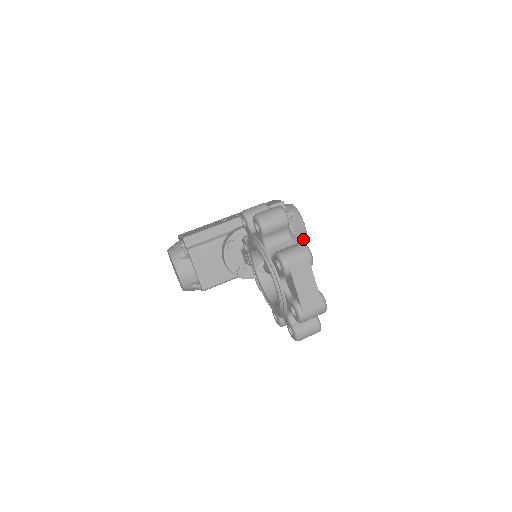
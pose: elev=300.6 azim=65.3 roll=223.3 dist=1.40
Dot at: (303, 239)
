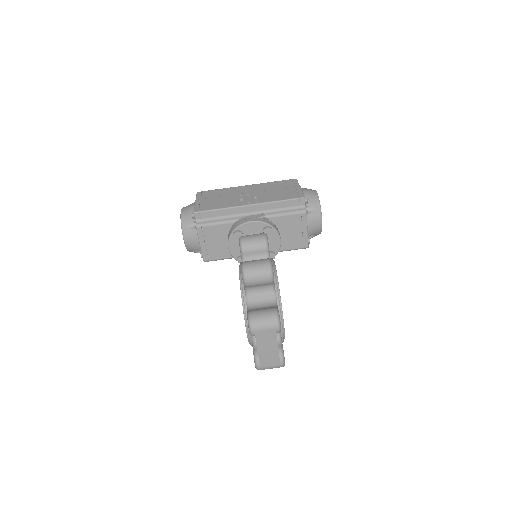
Dot at: (317, 233)
